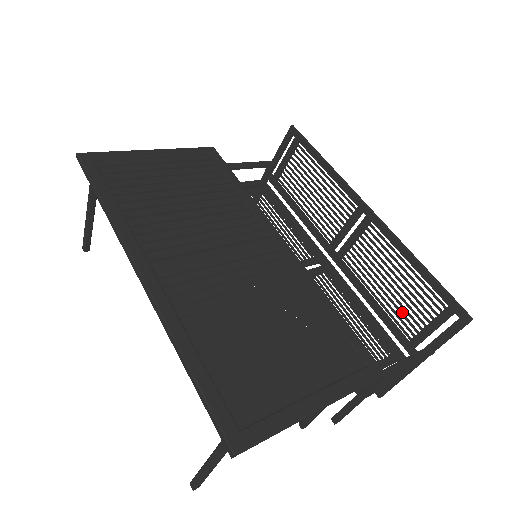
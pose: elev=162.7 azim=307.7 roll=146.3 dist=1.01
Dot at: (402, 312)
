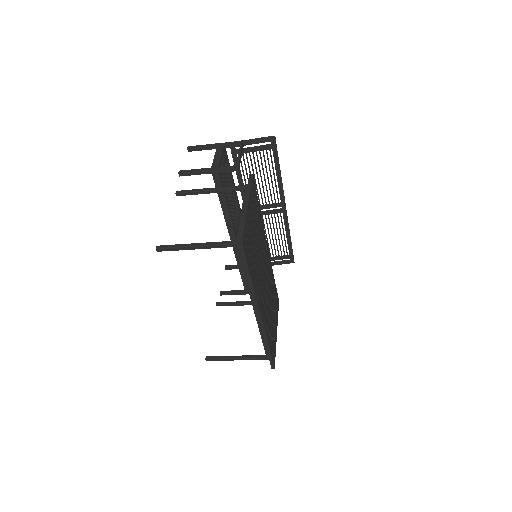
Dot at: occluded
